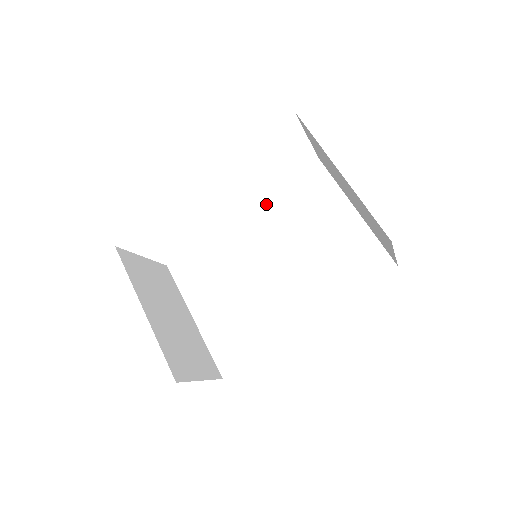
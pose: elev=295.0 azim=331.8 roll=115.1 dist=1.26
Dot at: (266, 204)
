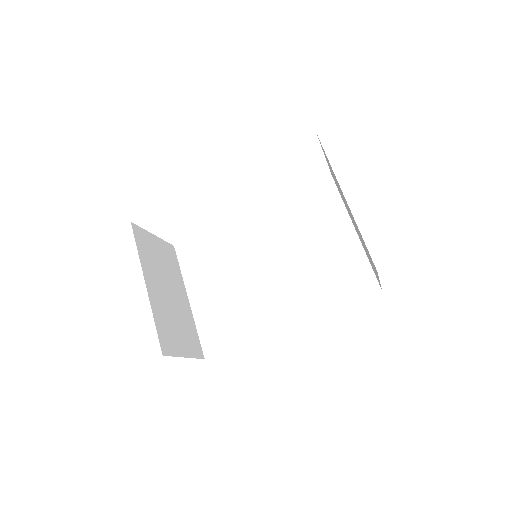
Dot at: (275, 208)
